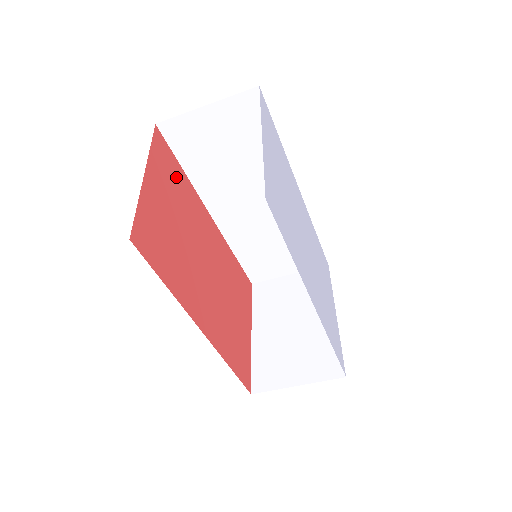
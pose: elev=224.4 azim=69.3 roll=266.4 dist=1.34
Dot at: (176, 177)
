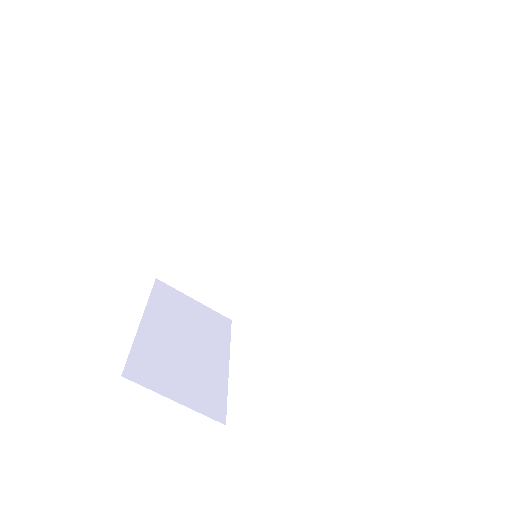
Dot at: occluded
